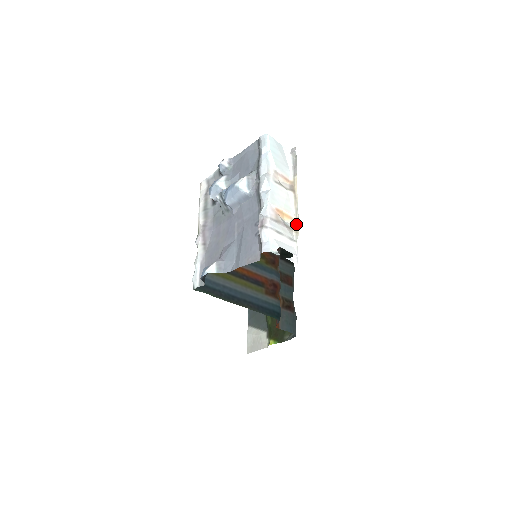
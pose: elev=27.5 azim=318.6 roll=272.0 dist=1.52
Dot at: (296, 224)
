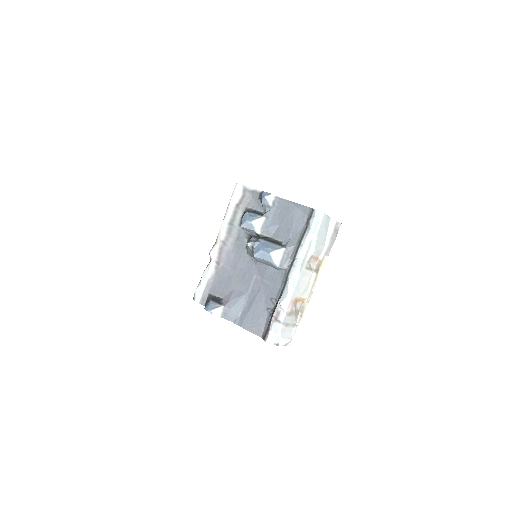
Dot at: (304, 306)
